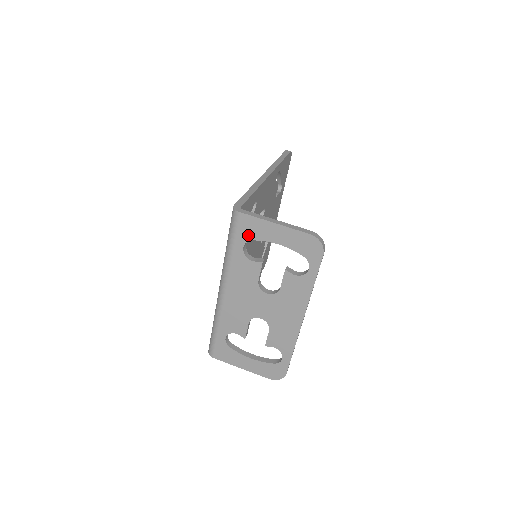
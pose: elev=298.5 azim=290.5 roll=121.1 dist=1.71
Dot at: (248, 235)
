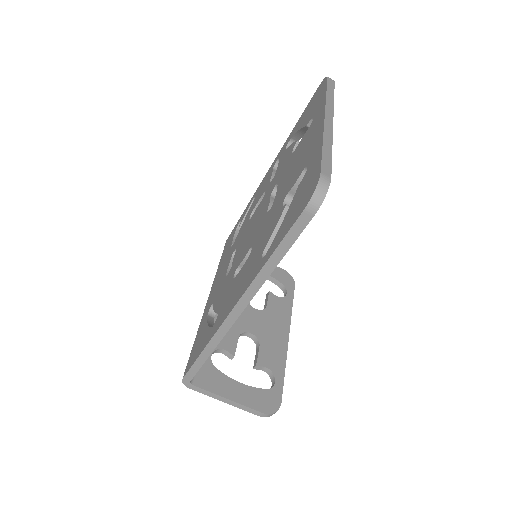
Dot at: occluded
